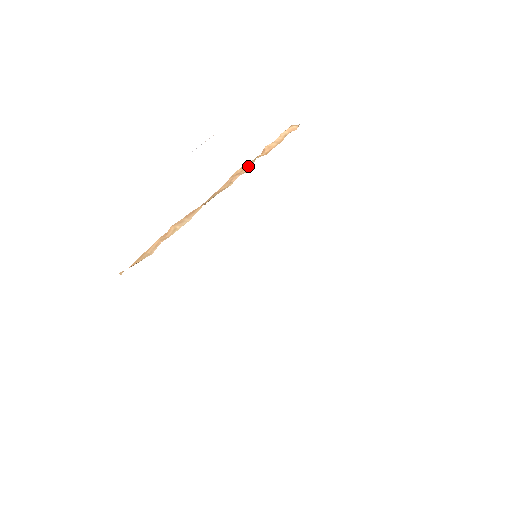
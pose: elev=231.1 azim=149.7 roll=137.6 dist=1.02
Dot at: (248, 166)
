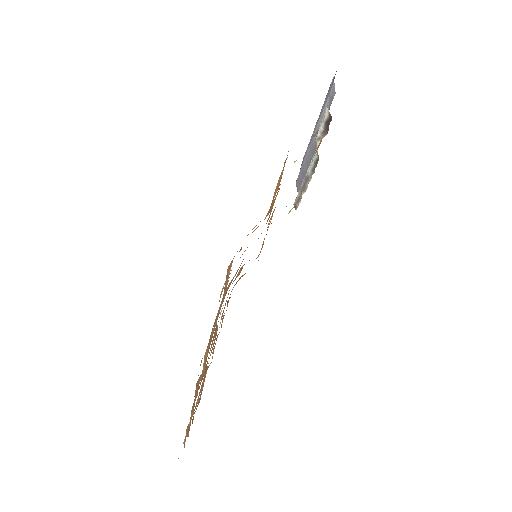
Dot at: occluded
